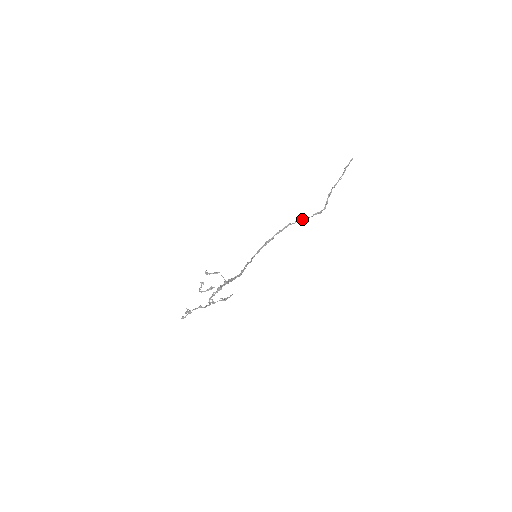
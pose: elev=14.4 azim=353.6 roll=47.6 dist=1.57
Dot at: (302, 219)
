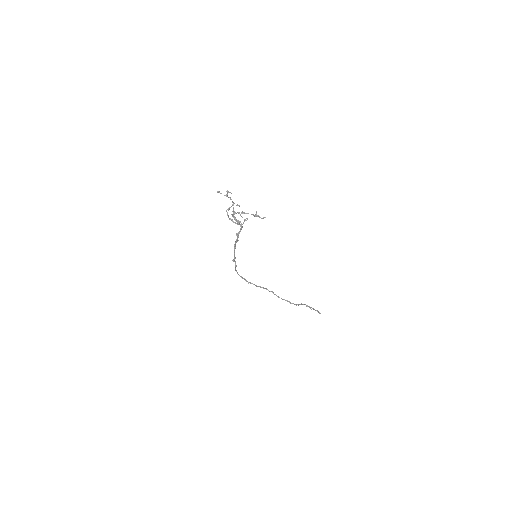
Dot at: occluded
